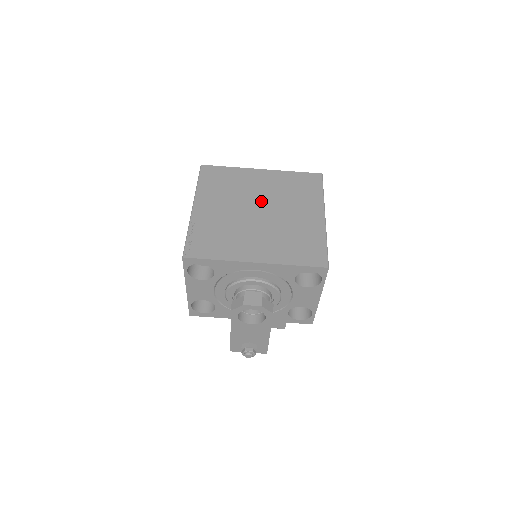
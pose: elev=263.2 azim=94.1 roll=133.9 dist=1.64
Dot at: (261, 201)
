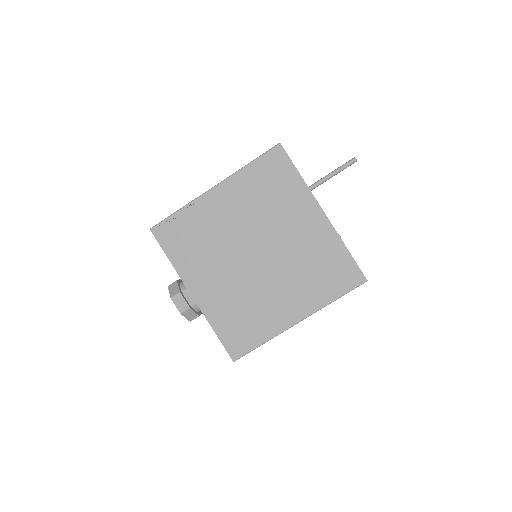
Dot at: (272, 246)
